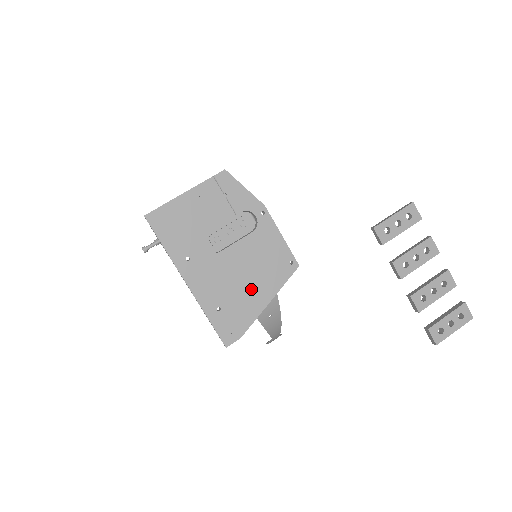
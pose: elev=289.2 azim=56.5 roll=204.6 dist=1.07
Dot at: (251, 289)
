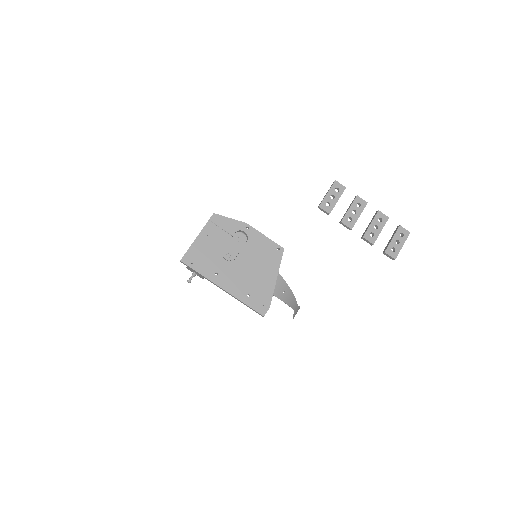
Dot at: (262, 275)
